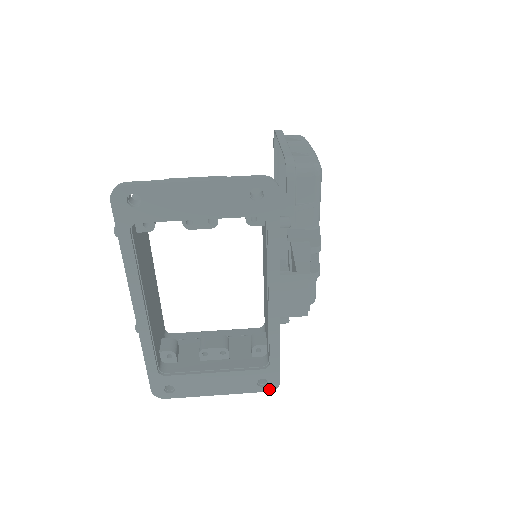
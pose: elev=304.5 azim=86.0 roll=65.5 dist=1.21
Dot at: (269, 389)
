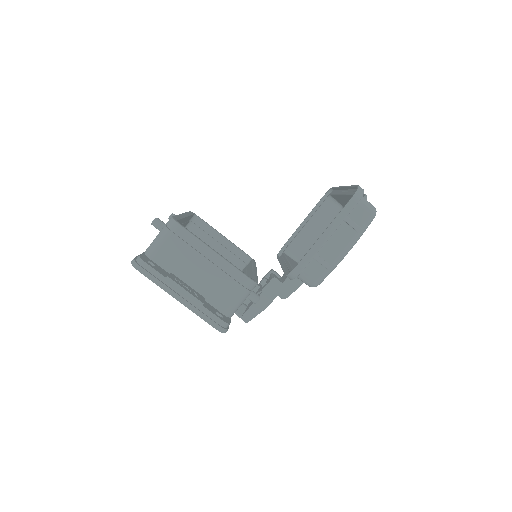
Dot at: occluded
